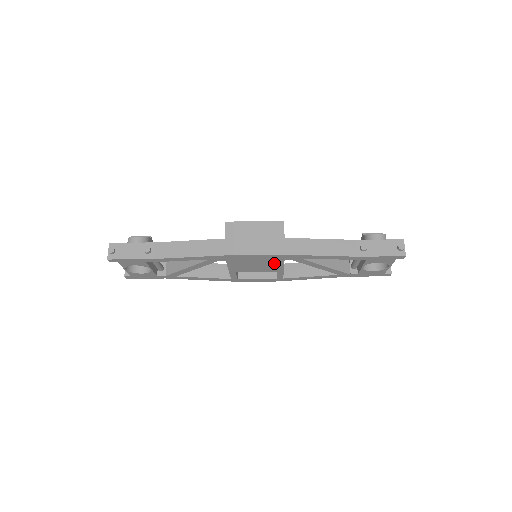
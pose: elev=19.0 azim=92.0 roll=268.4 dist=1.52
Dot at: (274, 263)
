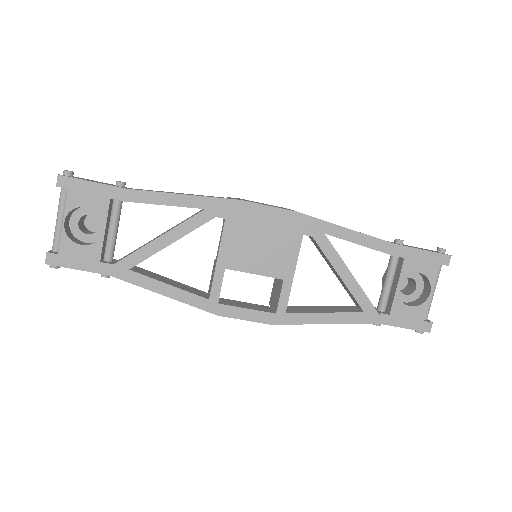
Dot at: (287, 245)
